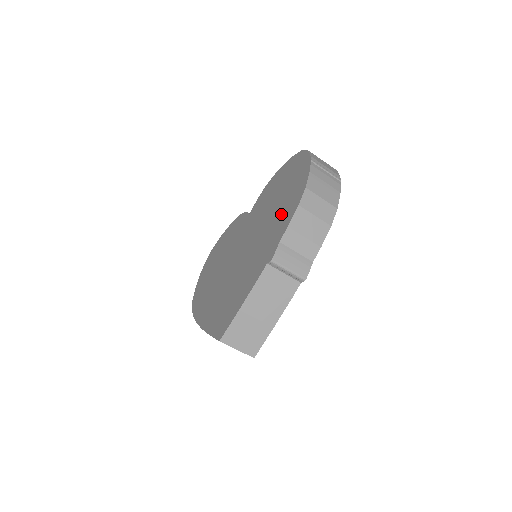
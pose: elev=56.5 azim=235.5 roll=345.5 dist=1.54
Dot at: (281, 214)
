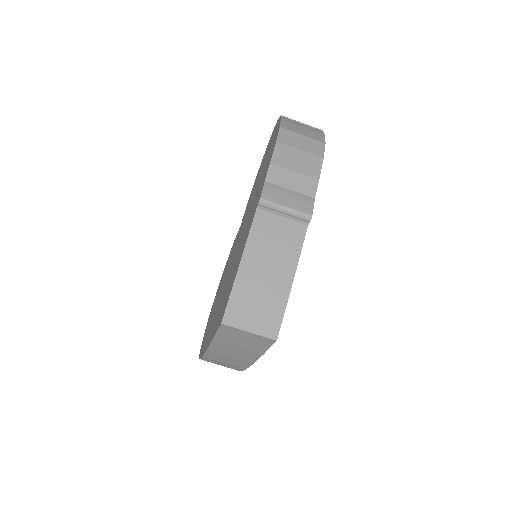
Dot at: (263, 172)
